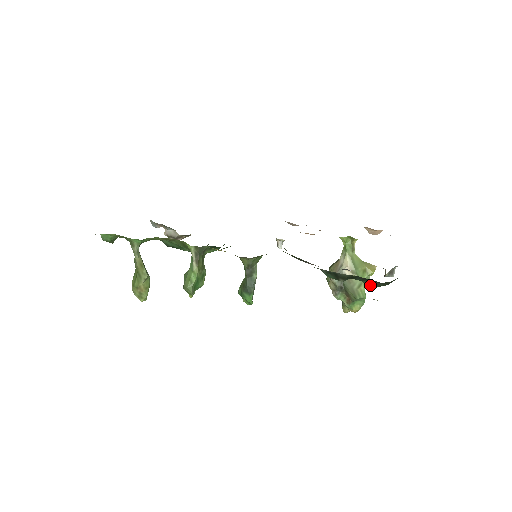
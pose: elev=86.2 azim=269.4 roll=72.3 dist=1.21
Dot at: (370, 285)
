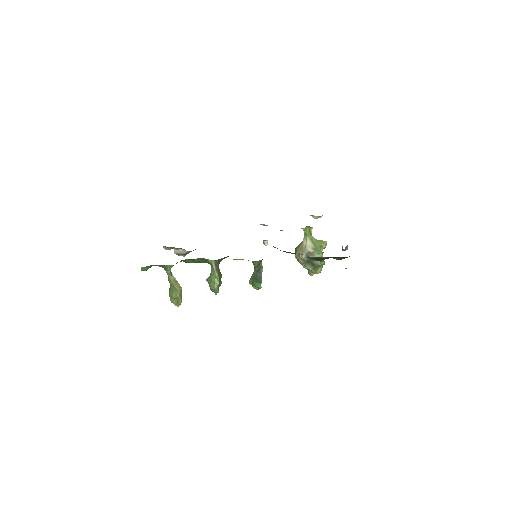
Dot at: occluded
